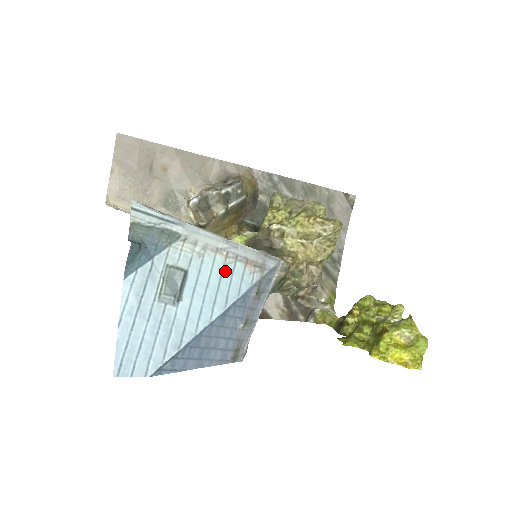
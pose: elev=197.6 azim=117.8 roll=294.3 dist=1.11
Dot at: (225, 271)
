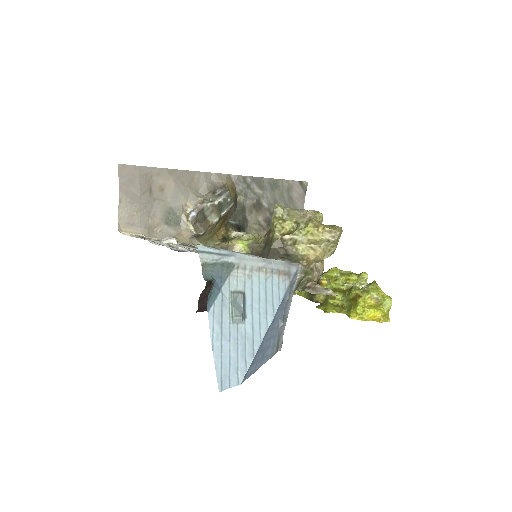
Dot at: (267, 285)
